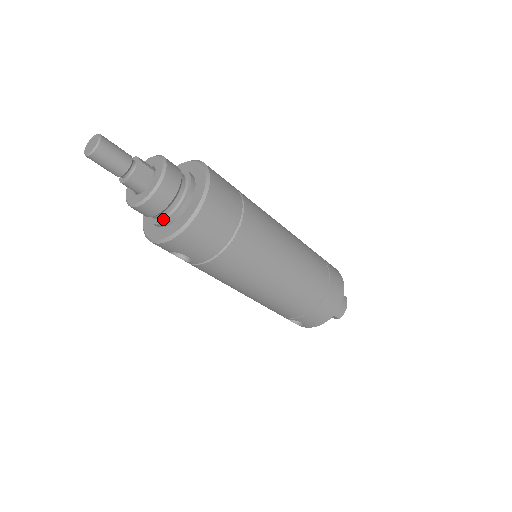
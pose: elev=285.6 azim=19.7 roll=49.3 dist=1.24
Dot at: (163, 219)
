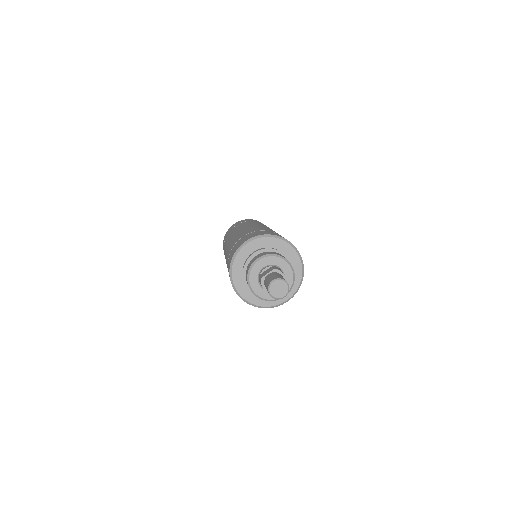
Dot at: occluded
